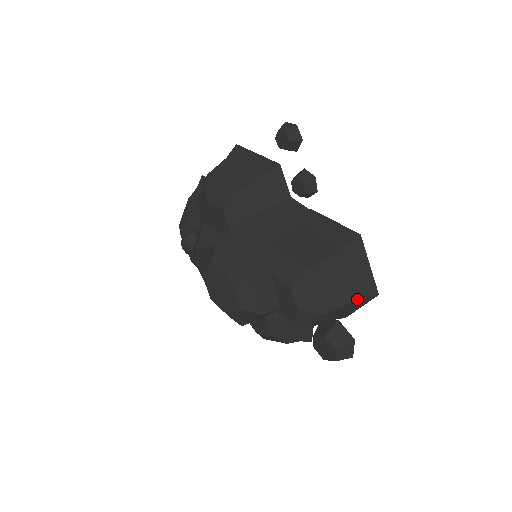
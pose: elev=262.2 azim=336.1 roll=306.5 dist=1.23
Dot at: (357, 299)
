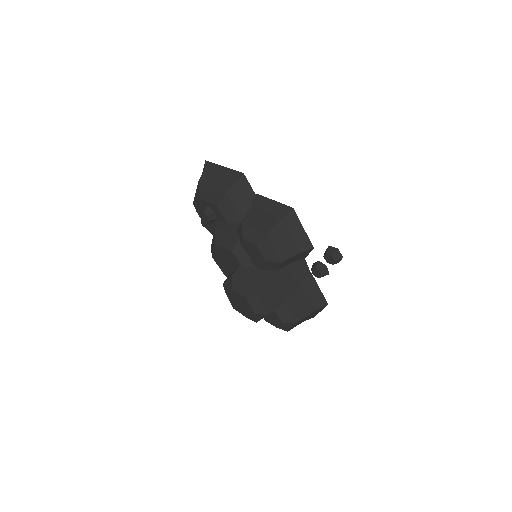
Dot at: occluded
